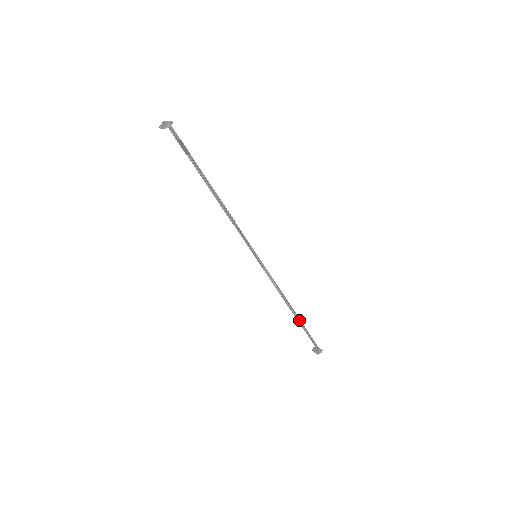
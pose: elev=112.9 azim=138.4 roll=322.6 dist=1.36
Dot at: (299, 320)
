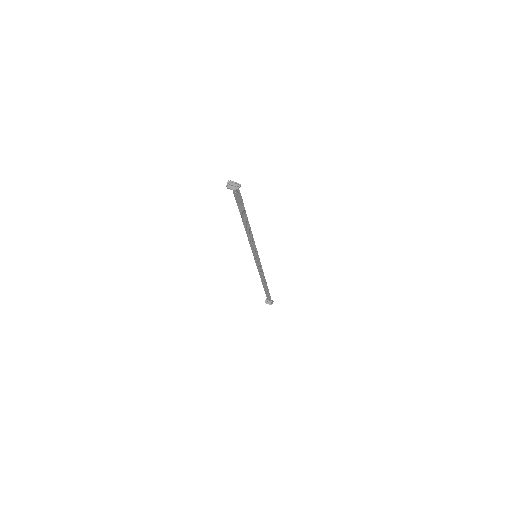
Dot at: (266, 287)
